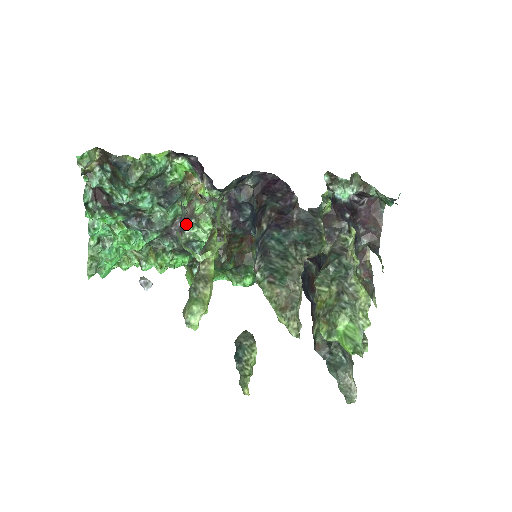
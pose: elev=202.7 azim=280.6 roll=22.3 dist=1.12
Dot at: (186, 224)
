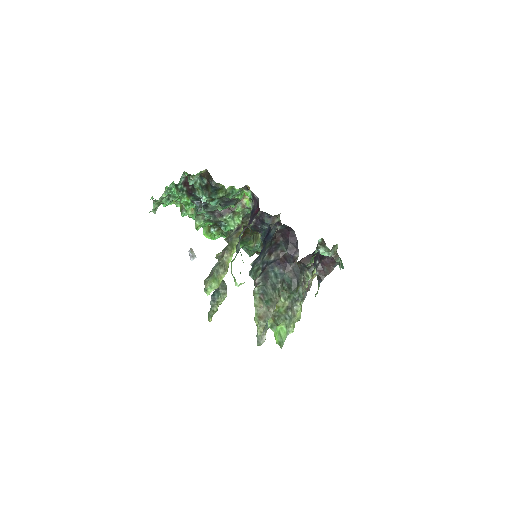
Dot at: (226, 214)
